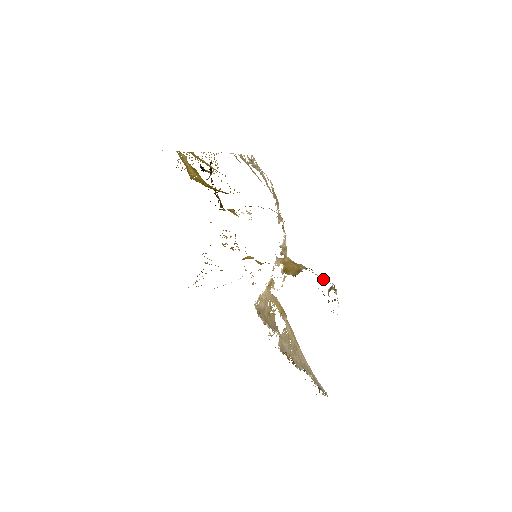
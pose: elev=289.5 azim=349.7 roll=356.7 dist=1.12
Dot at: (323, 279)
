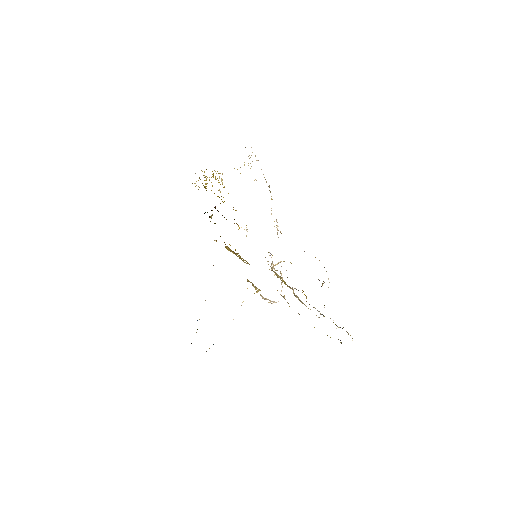
Dot at: occluded
